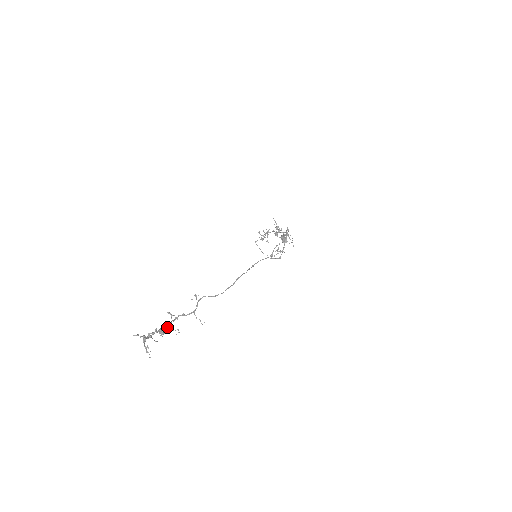
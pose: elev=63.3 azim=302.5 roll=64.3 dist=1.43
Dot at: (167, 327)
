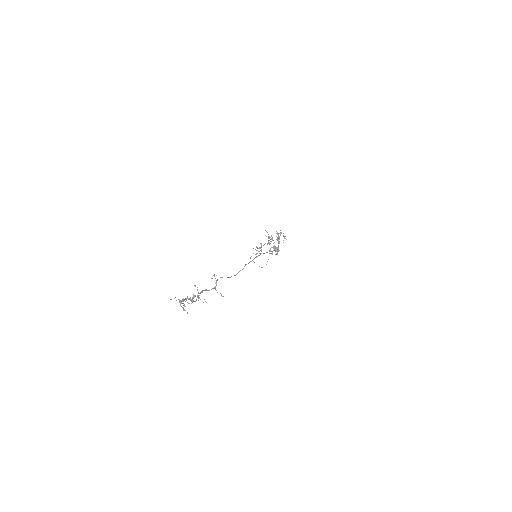
Dot at: occluded
